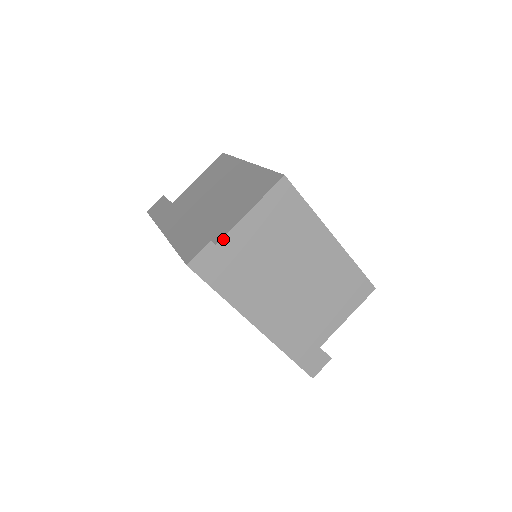
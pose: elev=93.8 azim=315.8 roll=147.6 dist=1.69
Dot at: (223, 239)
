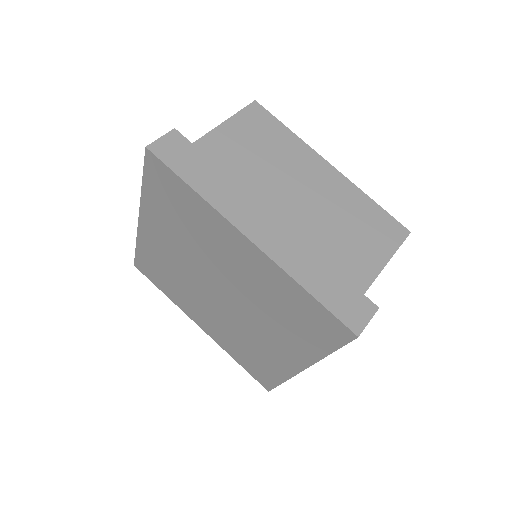
Dot at: occluded
